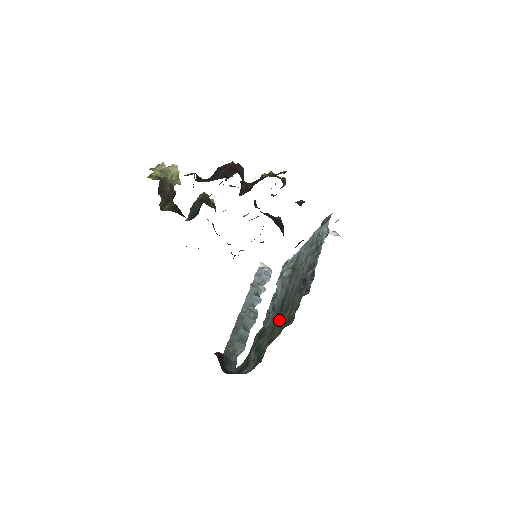
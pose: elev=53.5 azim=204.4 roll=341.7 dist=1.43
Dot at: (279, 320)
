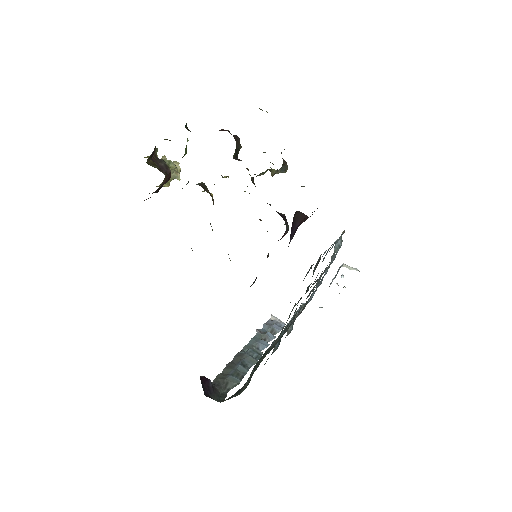
Dot at: occluded
